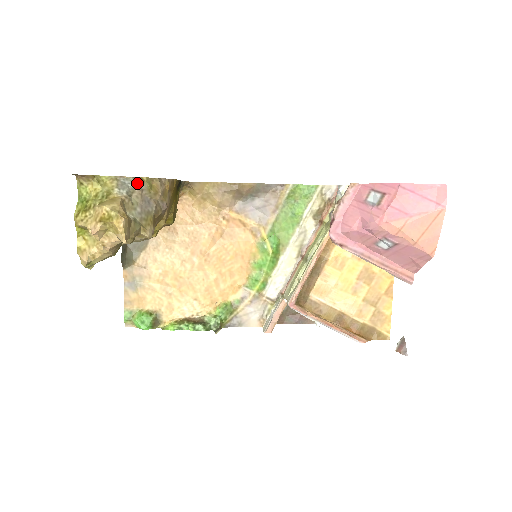
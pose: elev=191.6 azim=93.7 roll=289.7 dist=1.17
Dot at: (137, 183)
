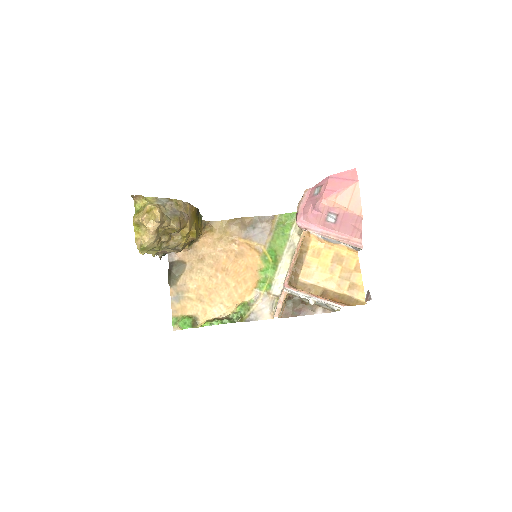
Dot at: (168, 201)
